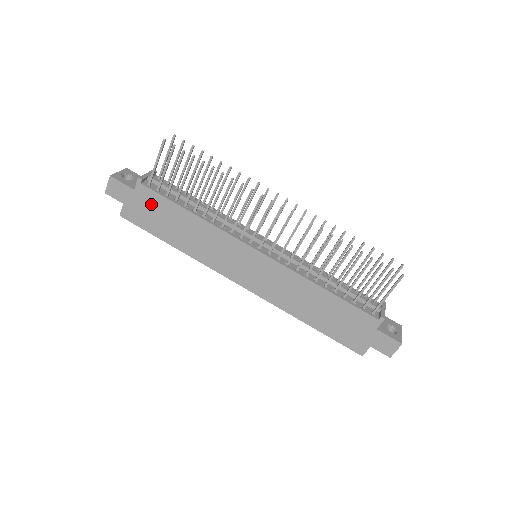
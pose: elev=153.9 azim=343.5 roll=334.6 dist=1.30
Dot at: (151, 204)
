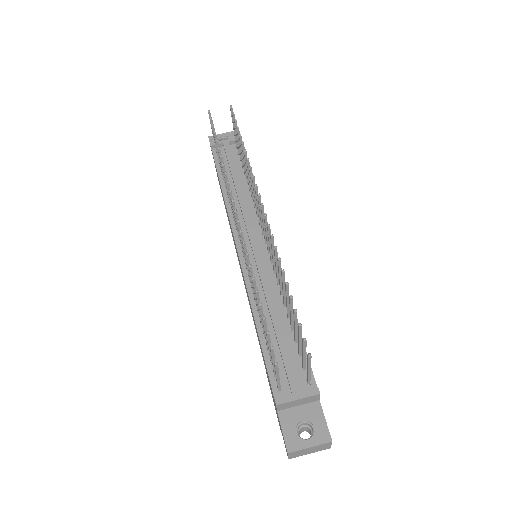
Dot at: occluded
